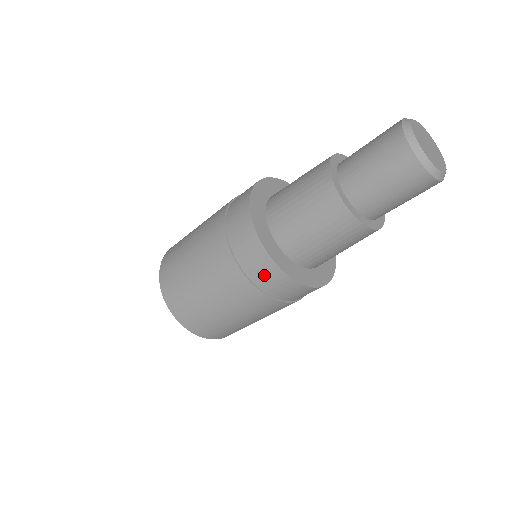
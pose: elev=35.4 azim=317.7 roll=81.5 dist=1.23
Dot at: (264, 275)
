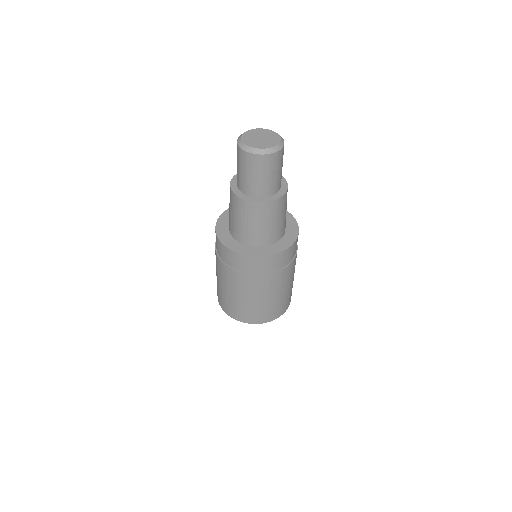
Dot at: (228, 258)
